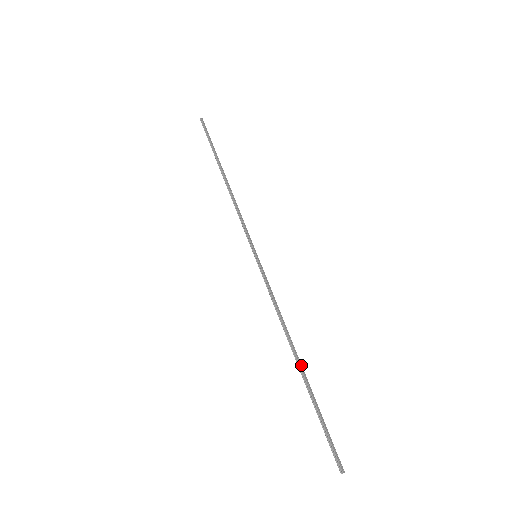
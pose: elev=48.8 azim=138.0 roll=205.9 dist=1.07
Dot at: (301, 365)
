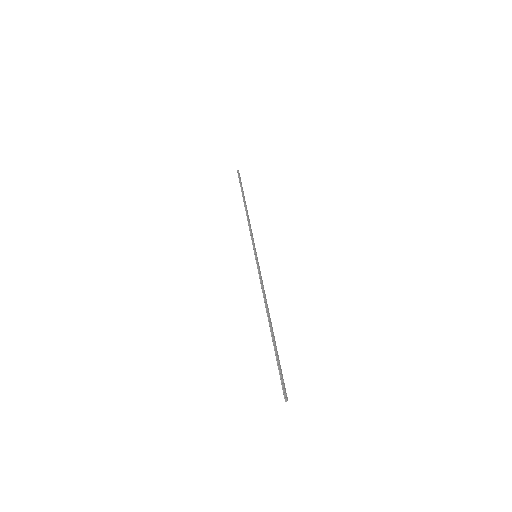
Dot at: (272, 327)
